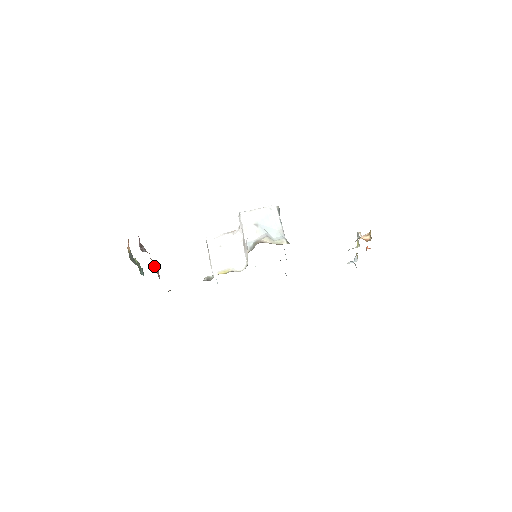
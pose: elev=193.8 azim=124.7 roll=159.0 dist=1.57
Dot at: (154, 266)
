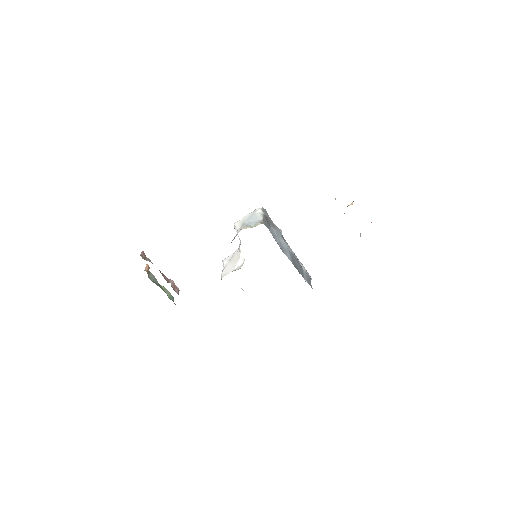
Dot at: (167, 280)
